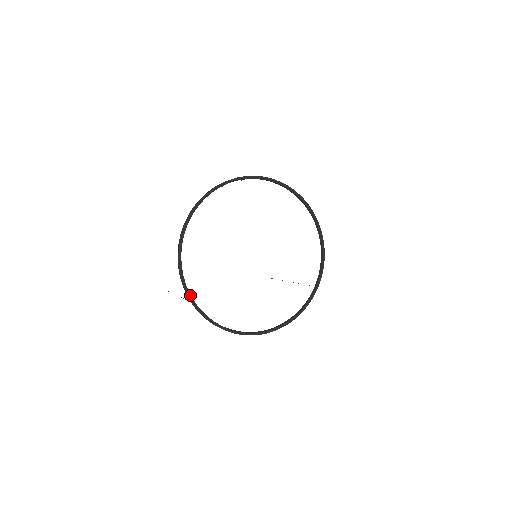
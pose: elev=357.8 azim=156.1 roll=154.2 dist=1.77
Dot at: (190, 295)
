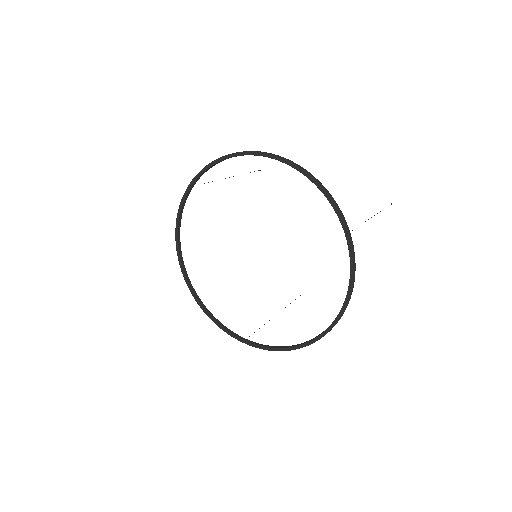
Dot at: (234, 336)
